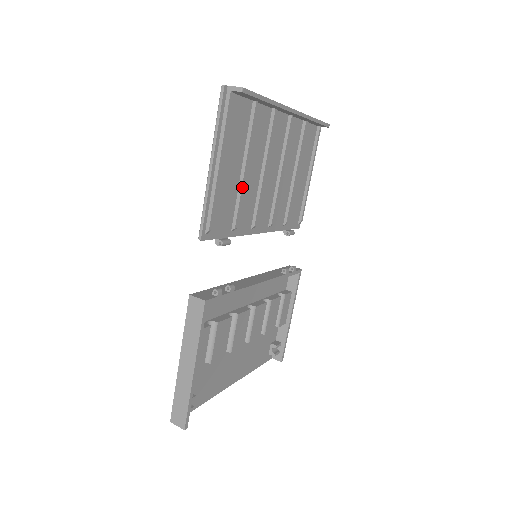
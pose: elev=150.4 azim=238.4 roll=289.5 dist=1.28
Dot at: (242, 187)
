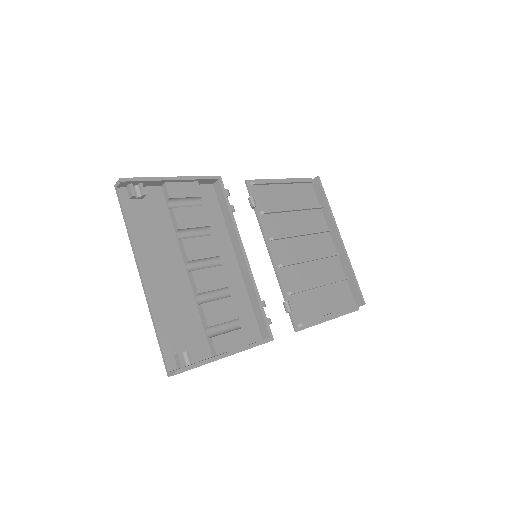
Dot at: (285, 209)
